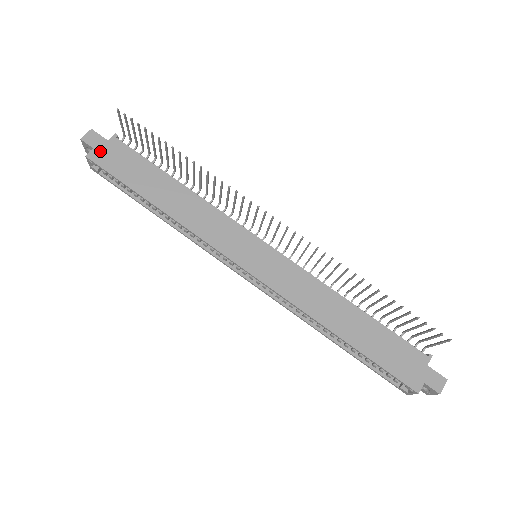
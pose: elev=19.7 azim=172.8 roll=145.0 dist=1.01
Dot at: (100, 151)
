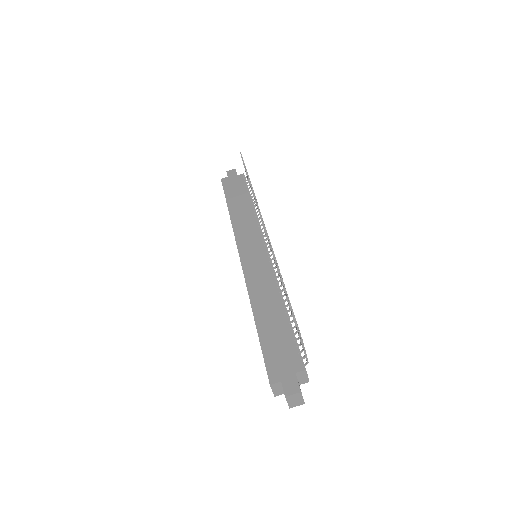
Dot at: (229, 178)
